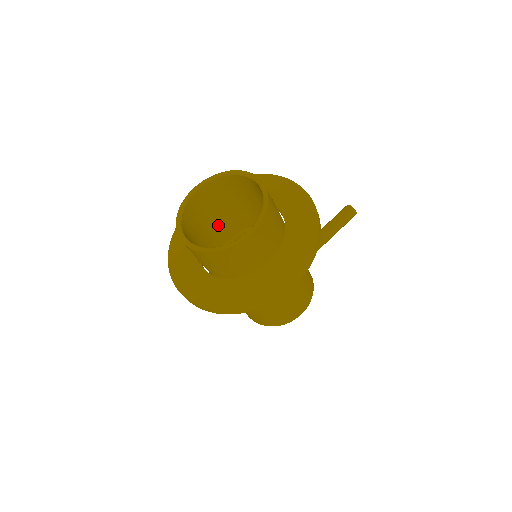
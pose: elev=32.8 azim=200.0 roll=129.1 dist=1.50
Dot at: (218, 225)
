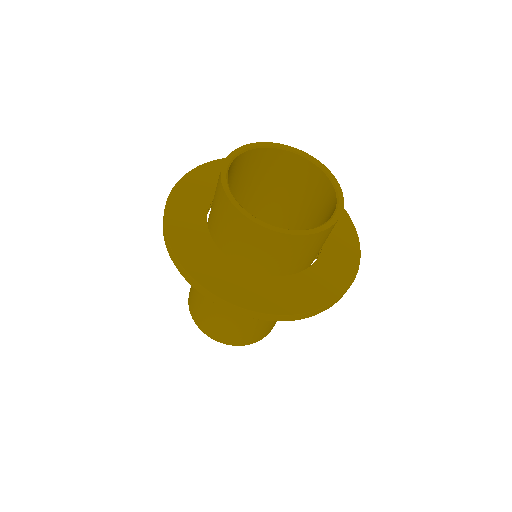
Dot at: occluded
